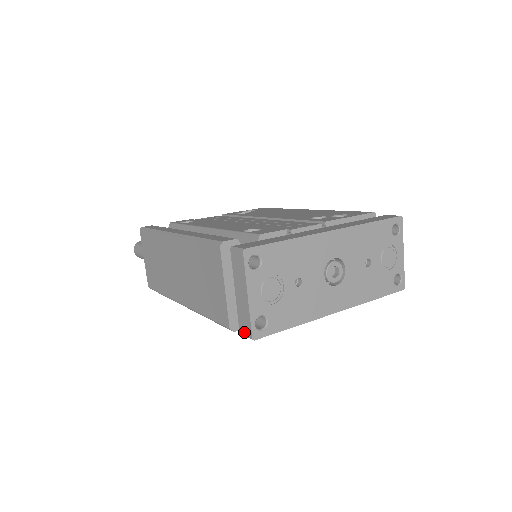
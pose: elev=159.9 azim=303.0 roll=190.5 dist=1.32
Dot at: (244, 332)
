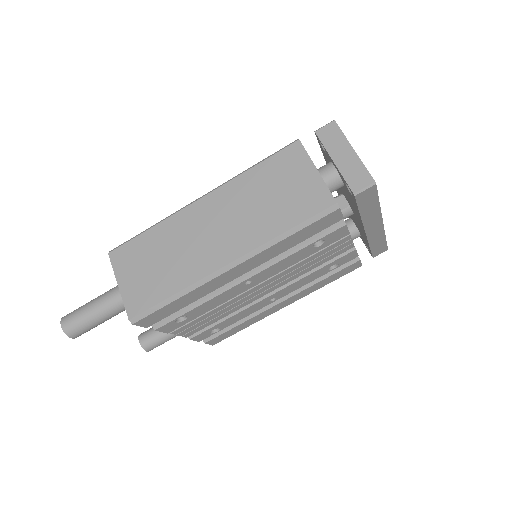
Dot at: (360, 186)
